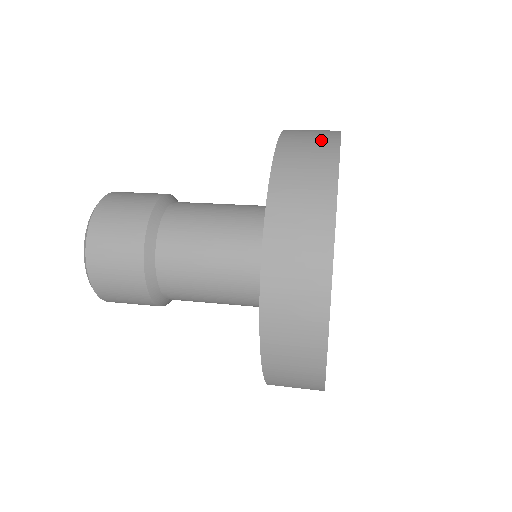
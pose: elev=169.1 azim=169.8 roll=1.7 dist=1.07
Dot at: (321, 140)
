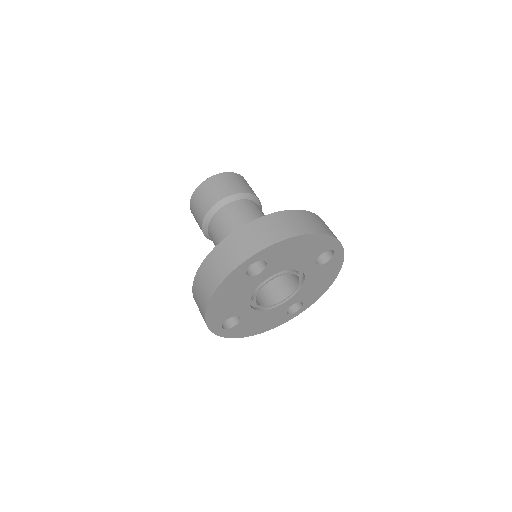
Dot at: (322, 227)
